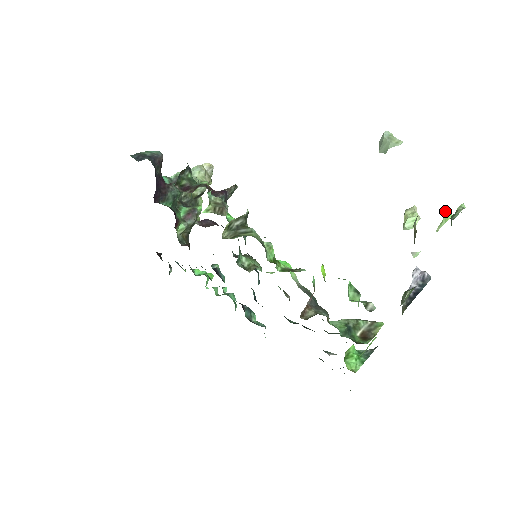
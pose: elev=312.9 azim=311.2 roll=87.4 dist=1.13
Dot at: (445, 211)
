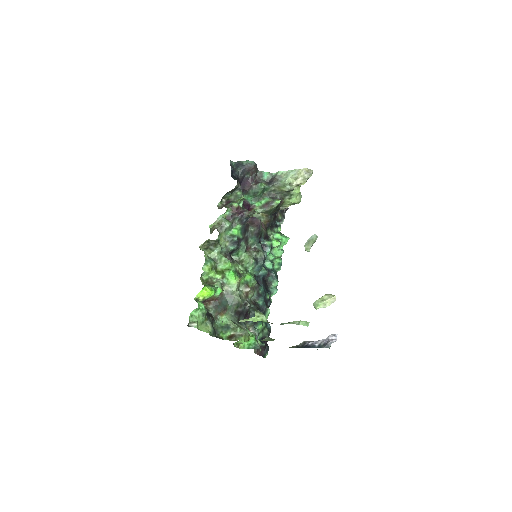
Dot at: (261, 315)
